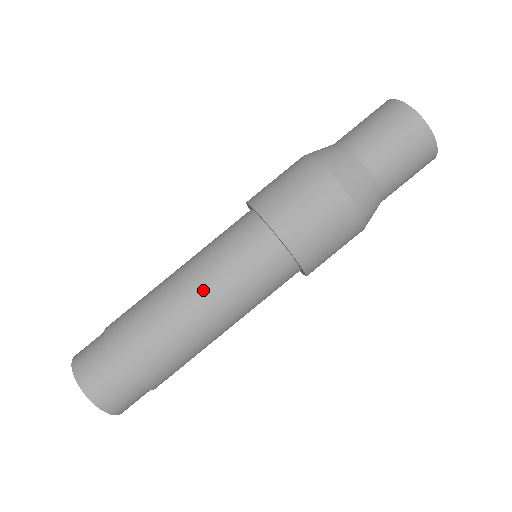
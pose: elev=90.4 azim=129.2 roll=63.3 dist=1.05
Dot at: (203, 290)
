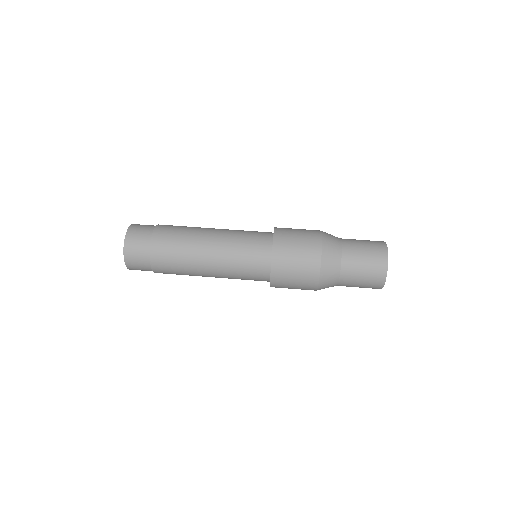
Dot at: (220, 232)
